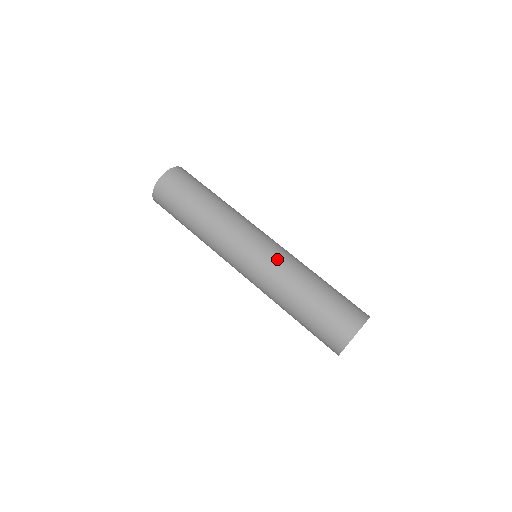
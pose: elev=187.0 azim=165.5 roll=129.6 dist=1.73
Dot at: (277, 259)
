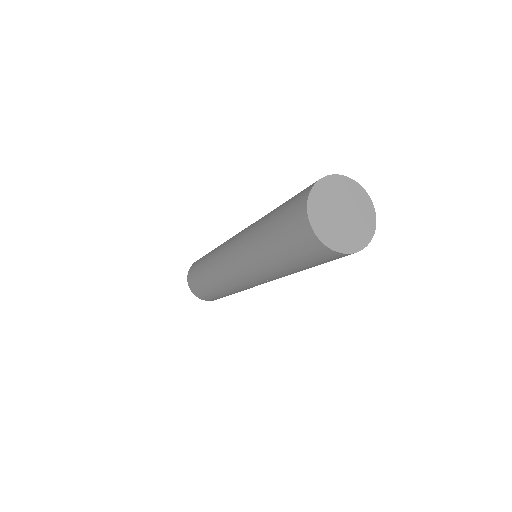
Dot at: occluded
